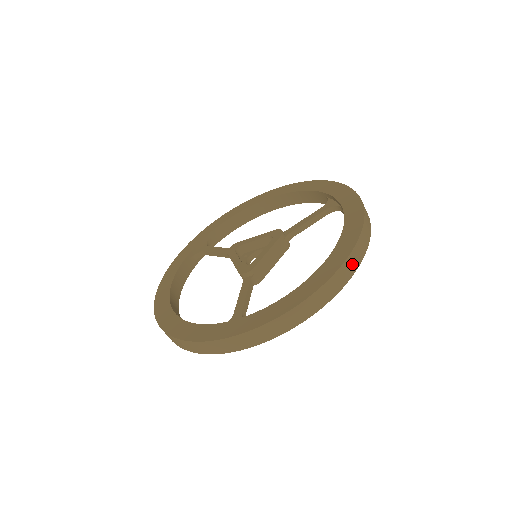
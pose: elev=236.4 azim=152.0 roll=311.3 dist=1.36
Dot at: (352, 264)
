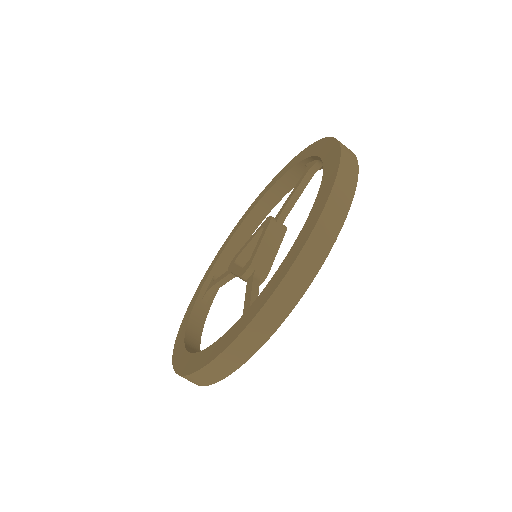
Dot at: (344, 190)
